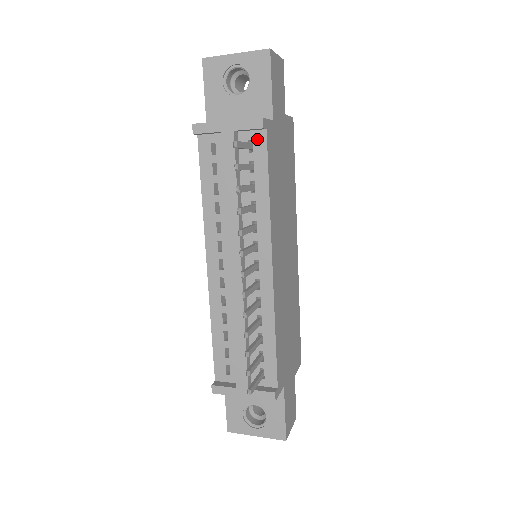
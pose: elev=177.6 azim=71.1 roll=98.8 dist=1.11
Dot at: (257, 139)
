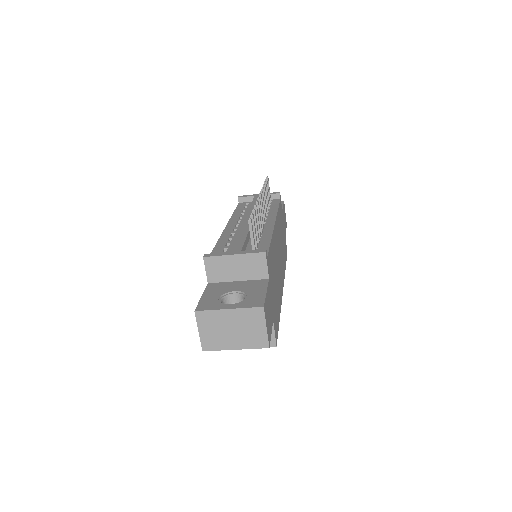
Dot at: (274, 201)
